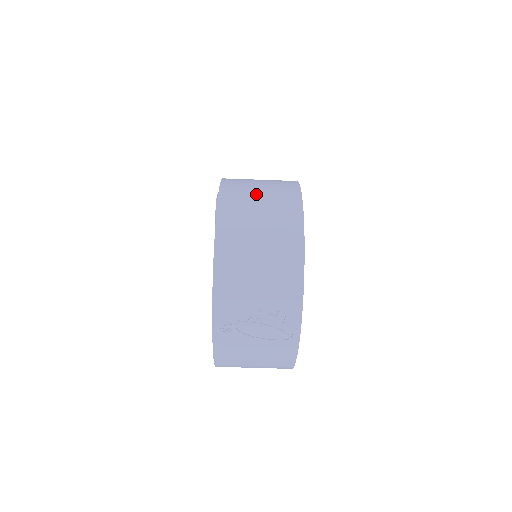
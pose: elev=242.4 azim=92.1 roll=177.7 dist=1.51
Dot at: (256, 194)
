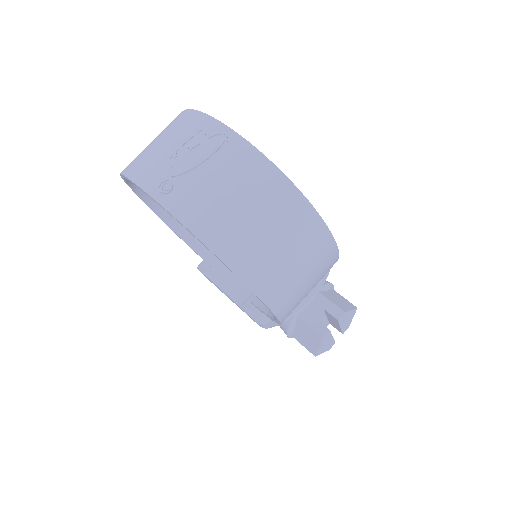
Dot at: occluded
